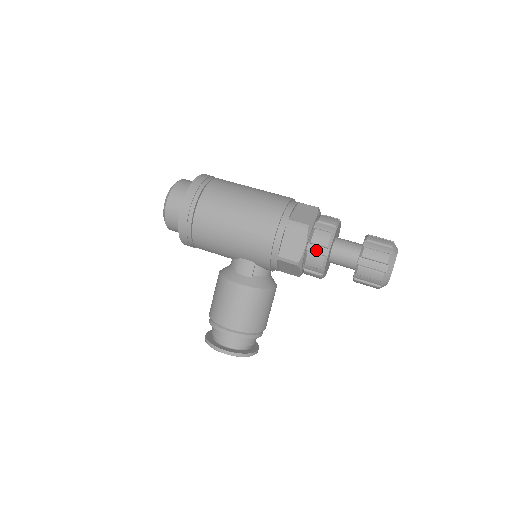
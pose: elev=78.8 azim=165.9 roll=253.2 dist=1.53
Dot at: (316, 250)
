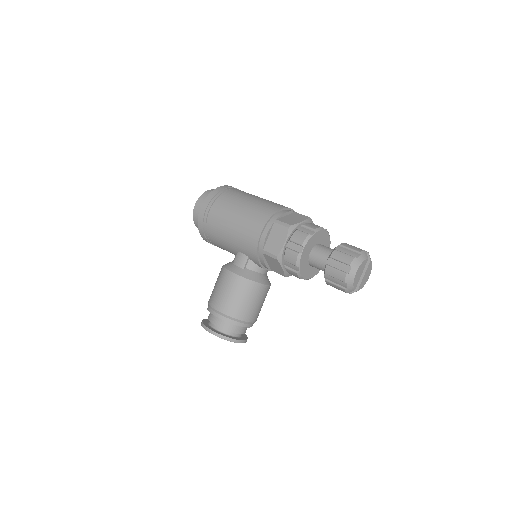
Dot at: (293, 247)
